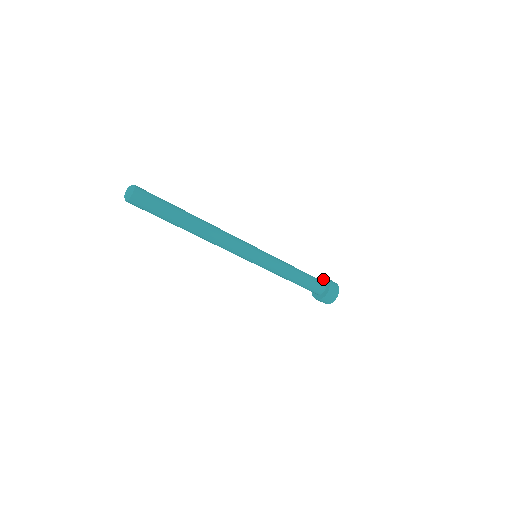
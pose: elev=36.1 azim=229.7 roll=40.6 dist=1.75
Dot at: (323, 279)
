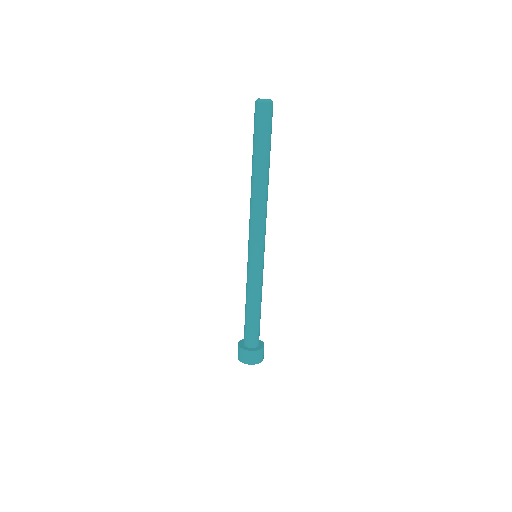
Dot at: occluded
